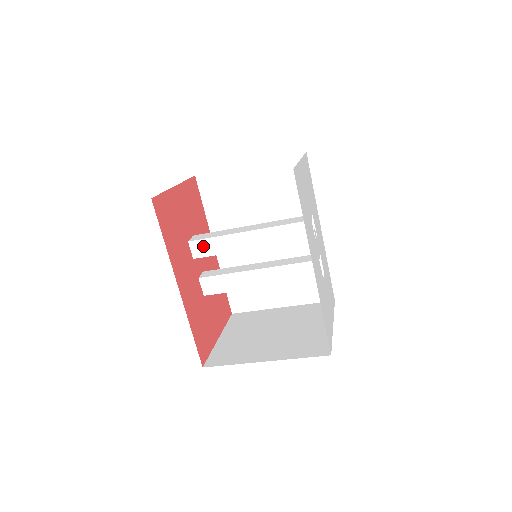
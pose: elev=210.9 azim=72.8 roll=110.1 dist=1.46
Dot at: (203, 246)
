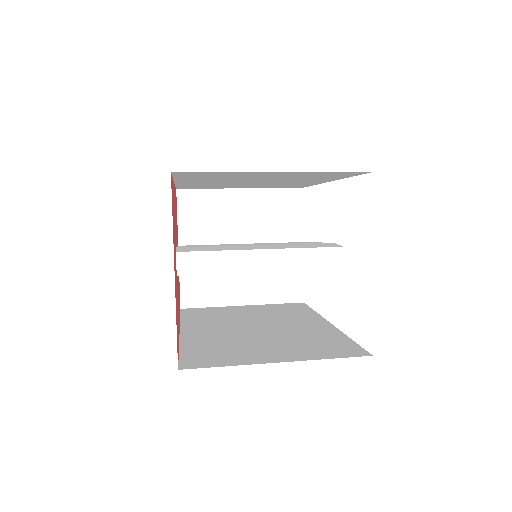
Dot at: occluded
